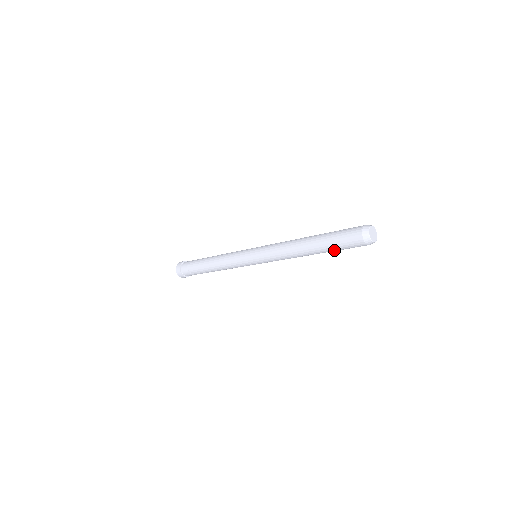
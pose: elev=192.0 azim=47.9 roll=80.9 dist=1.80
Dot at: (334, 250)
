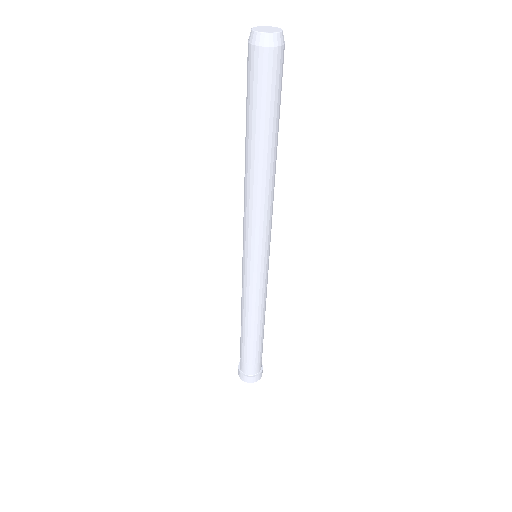
Dot at: (270, 117)
